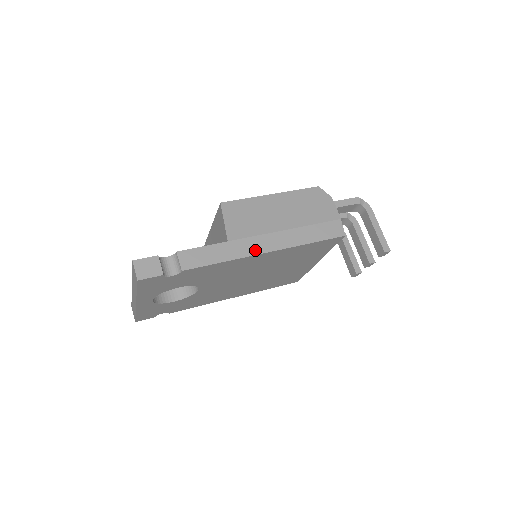
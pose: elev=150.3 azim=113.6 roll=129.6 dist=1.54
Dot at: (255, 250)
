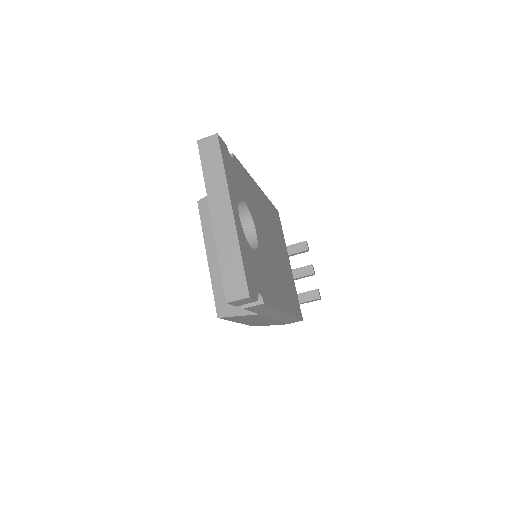
Dot at: occluded
